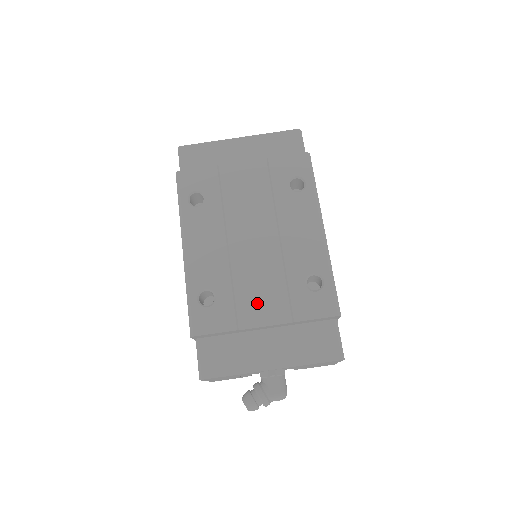
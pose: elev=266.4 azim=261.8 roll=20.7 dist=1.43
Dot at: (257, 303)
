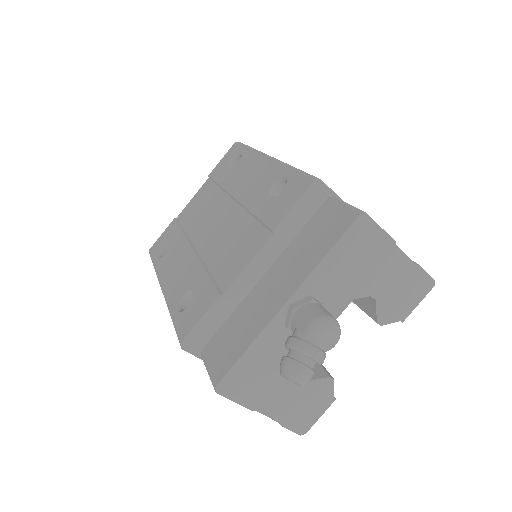
Dot at: (233, 257)
